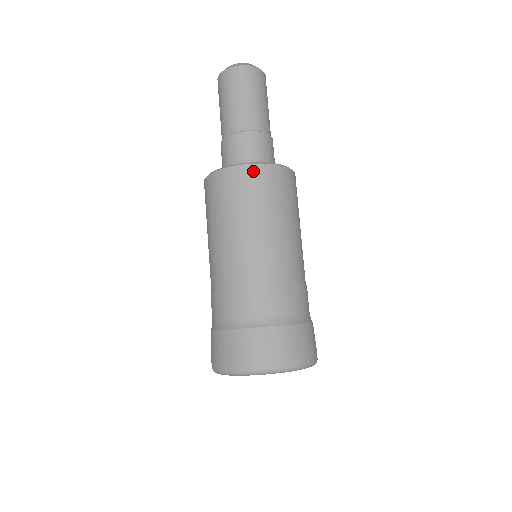
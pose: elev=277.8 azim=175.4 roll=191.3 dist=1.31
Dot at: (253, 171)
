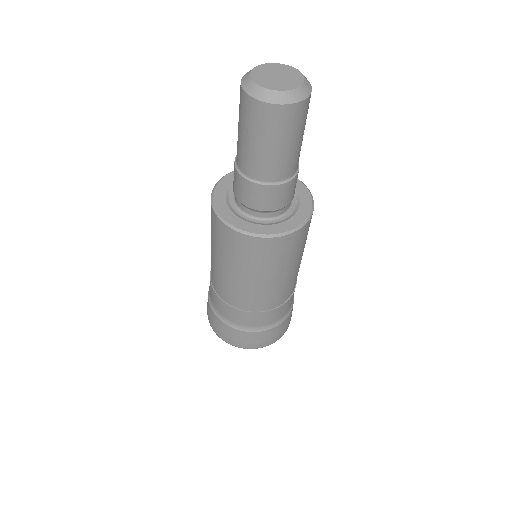
Dot at: (285, 241)
